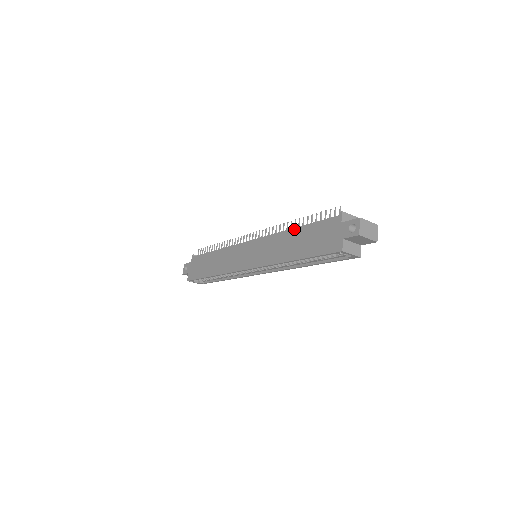
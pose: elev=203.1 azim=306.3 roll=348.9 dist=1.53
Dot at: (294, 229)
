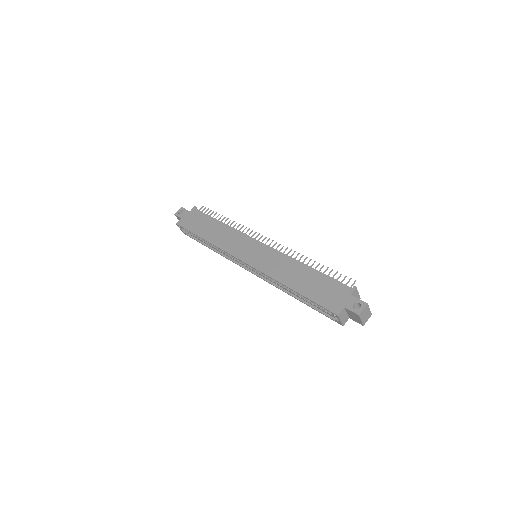
Dot at: (307, 266)
